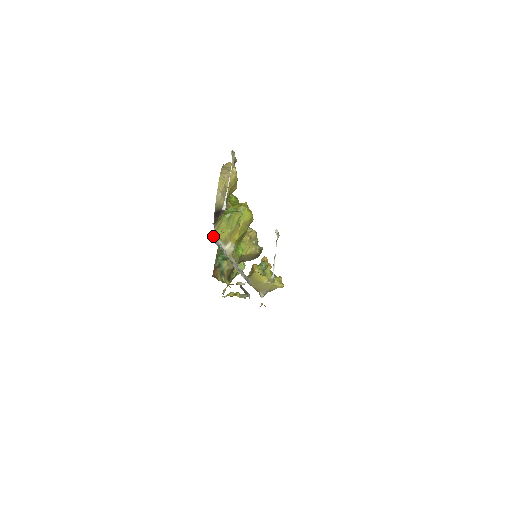
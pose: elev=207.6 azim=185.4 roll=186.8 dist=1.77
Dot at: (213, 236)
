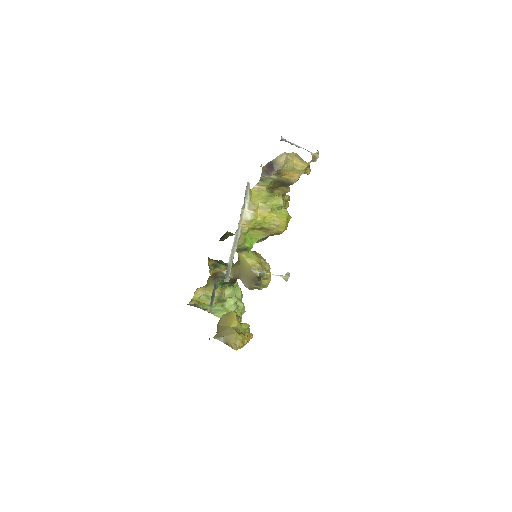
Dot at: occluded
